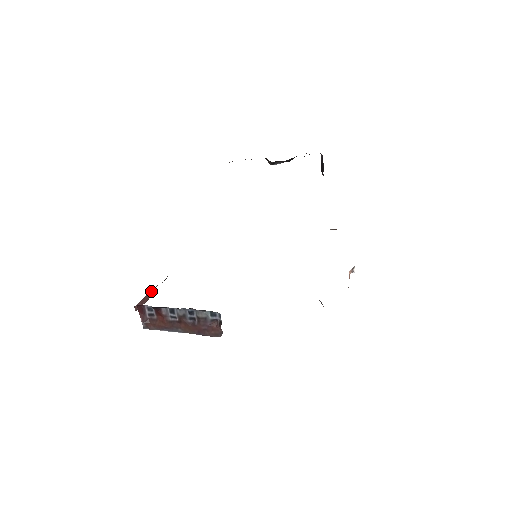
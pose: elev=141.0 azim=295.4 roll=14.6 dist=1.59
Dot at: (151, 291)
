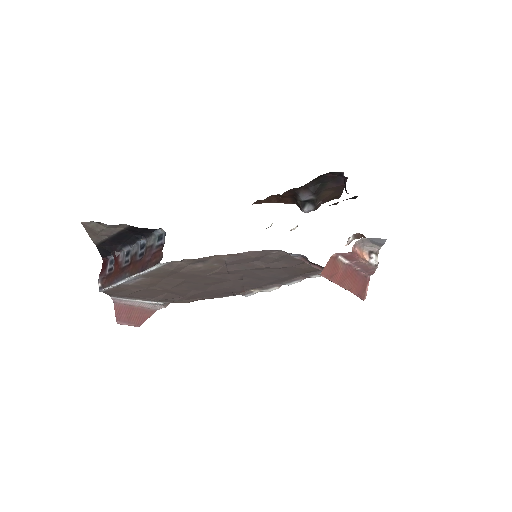
Dot at: (144, 310)
